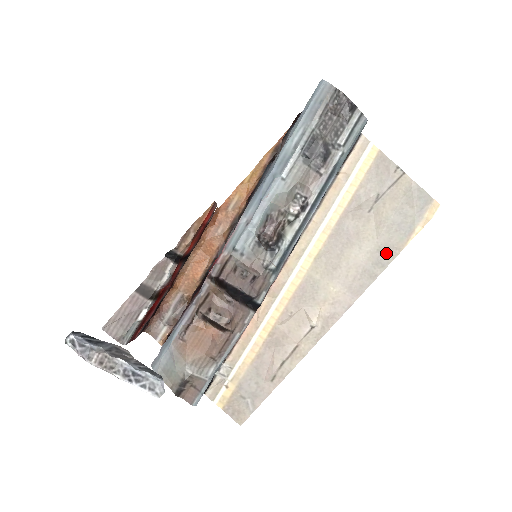
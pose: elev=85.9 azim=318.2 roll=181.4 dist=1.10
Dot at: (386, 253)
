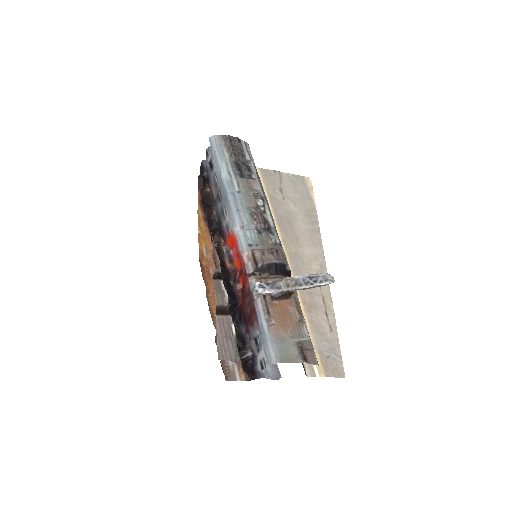
Dot at: (311, 215)
